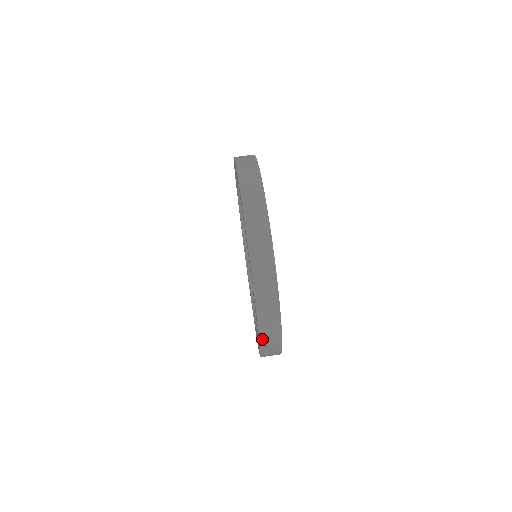
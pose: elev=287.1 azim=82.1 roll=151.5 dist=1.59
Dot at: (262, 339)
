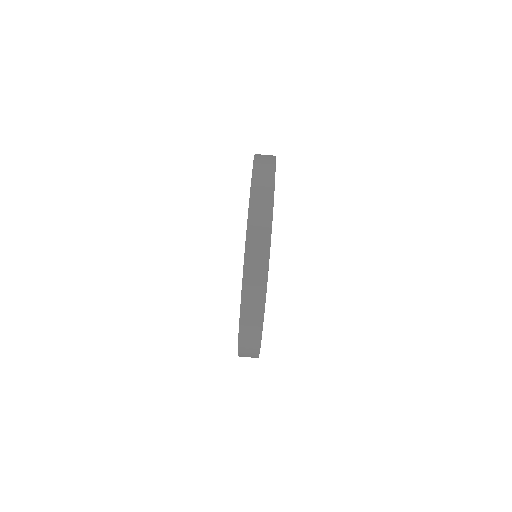
Dot at: (240, 353)
